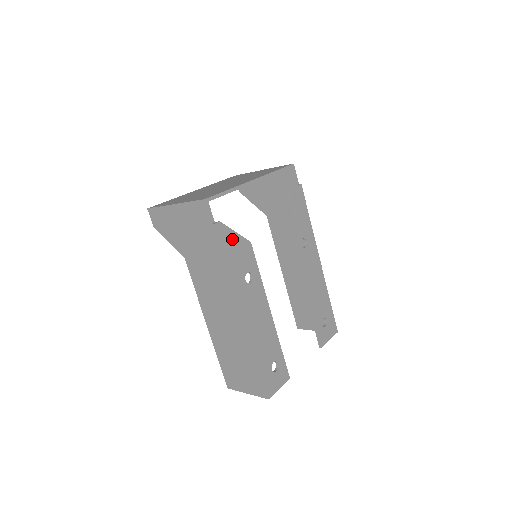
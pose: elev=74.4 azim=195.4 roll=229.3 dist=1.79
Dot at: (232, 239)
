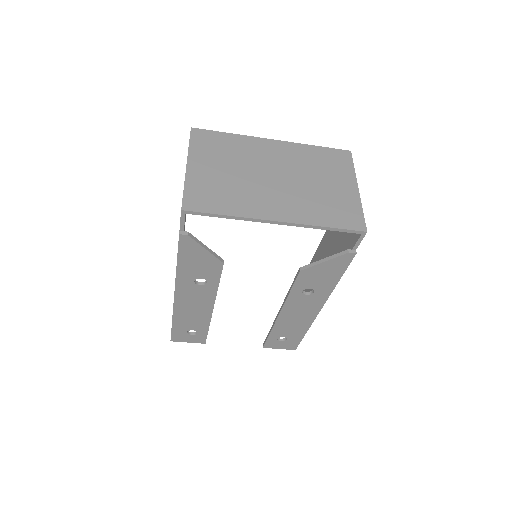
Dot at: (197, 252)
